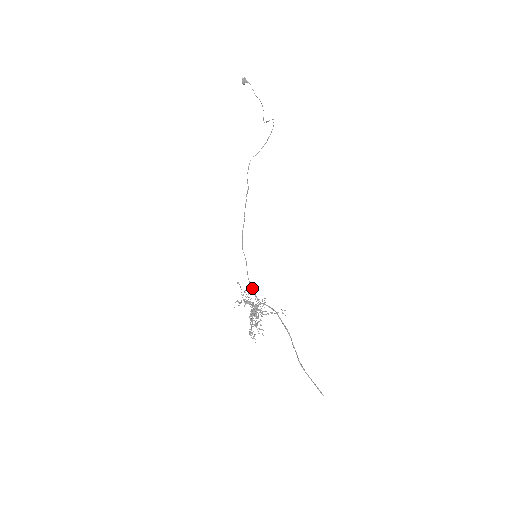
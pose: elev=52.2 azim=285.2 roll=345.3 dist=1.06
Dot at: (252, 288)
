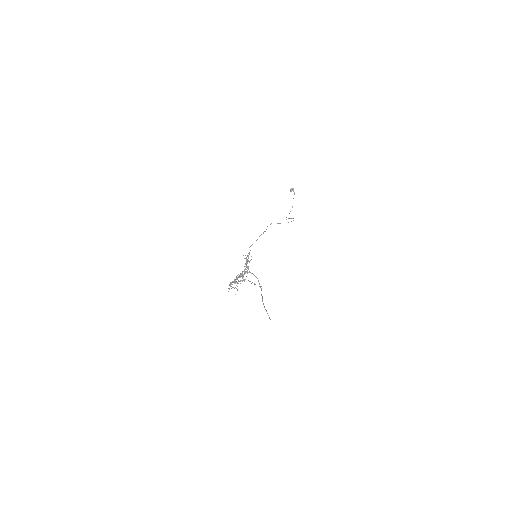
Dot at: occluded
